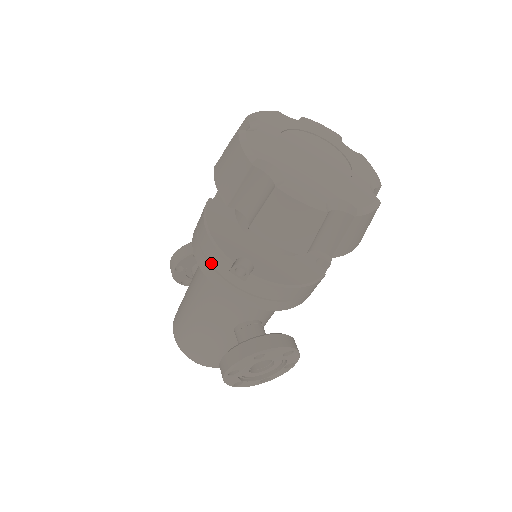
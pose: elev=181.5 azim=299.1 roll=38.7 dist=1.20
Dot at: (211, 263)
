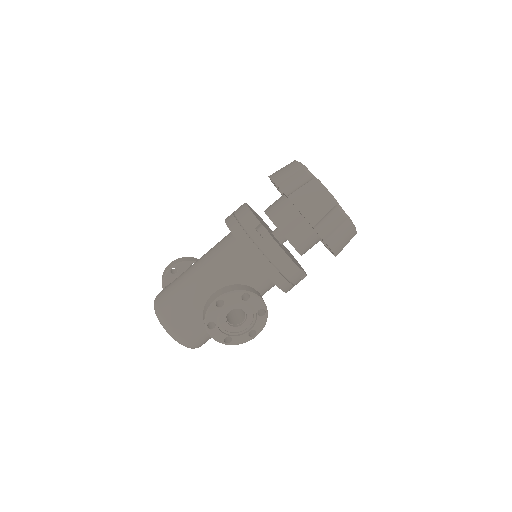
Dot at: (242, 223)
